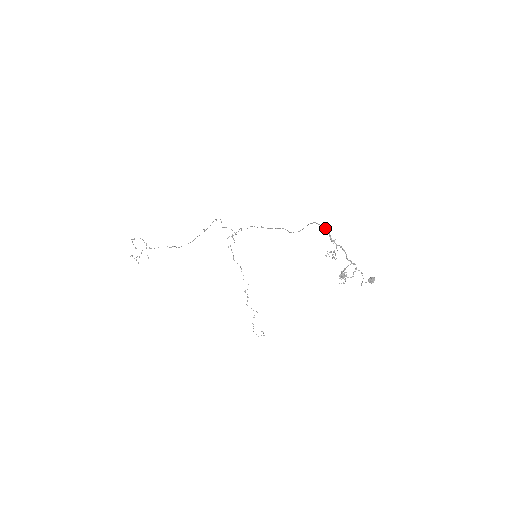
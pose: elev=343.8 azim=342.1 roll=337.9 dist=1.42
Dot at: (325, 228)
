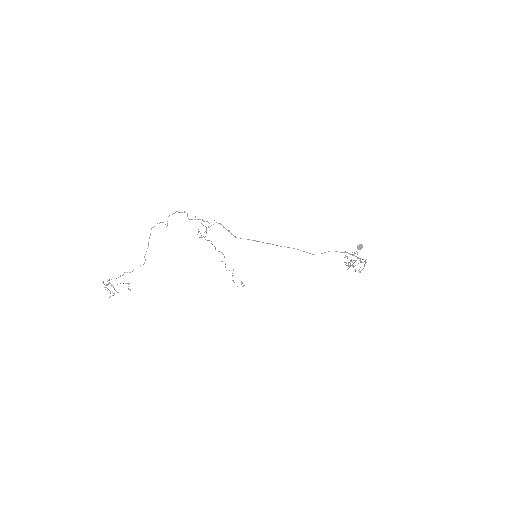
Dot at: (358, 257)
